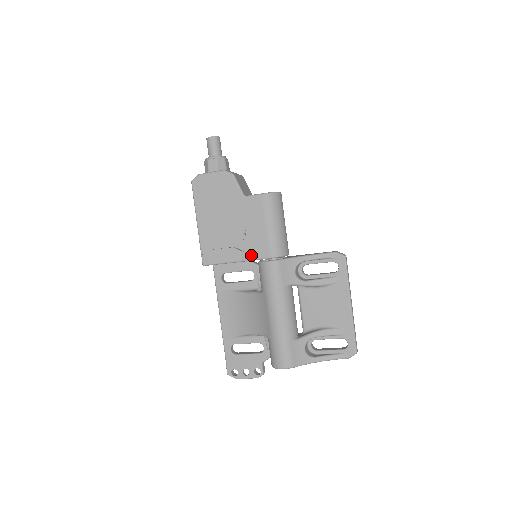
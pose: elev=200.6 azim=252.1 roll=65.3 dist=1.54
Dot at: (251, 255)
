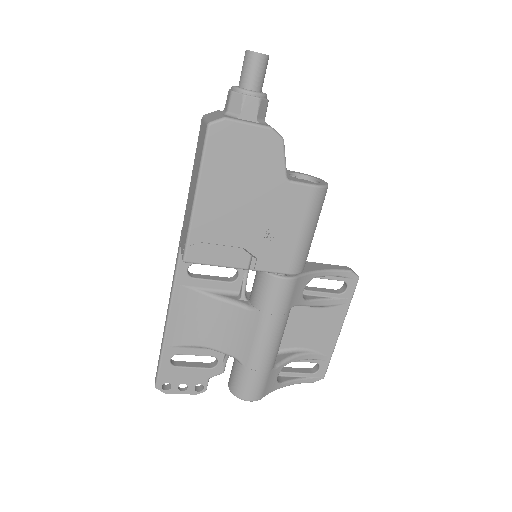
Dot at: (264, 265)
